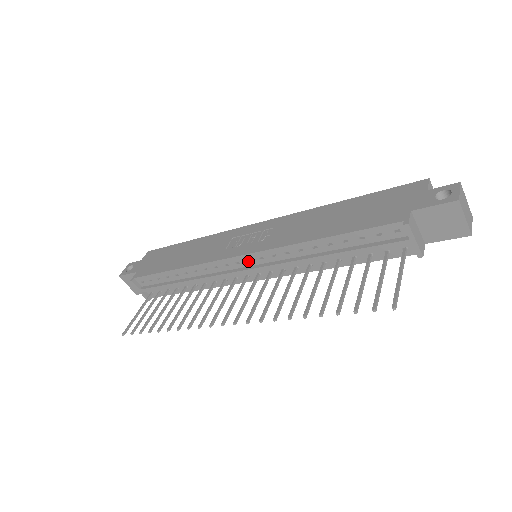
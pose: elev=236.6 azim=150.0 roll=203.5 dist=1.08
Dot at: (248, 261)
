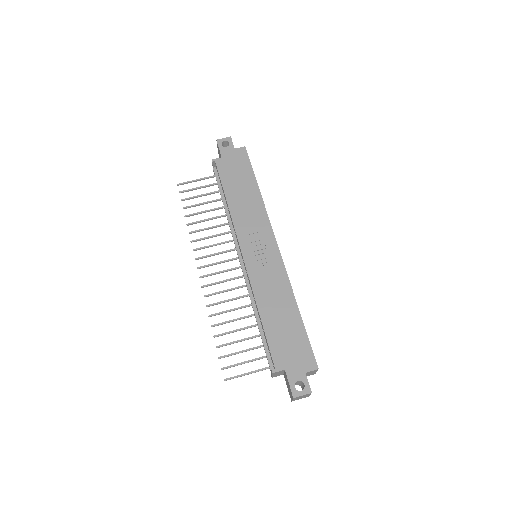
Dot at: (243, 260)
